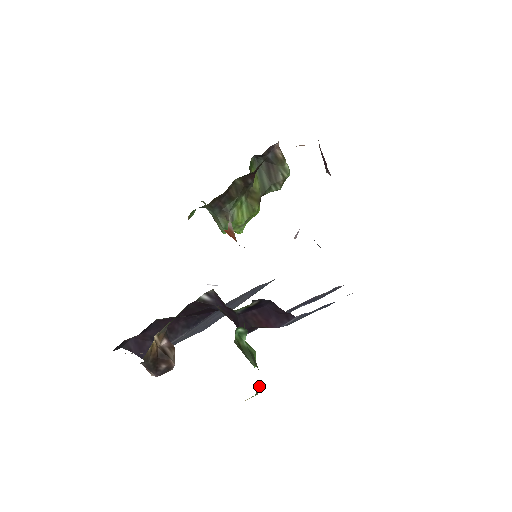
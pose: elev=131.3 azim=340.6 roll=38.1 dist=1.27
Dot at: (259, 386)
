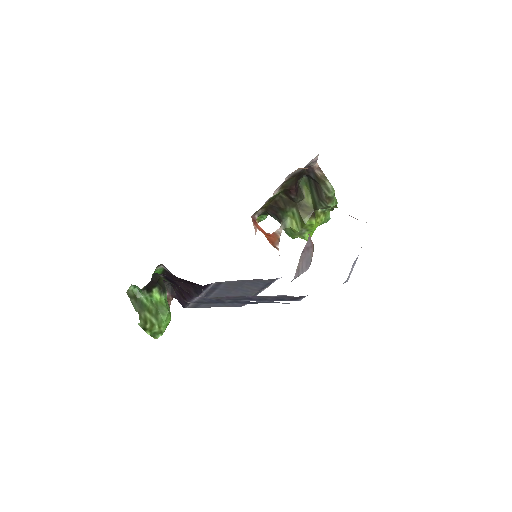
Dot at: (143, 327)
